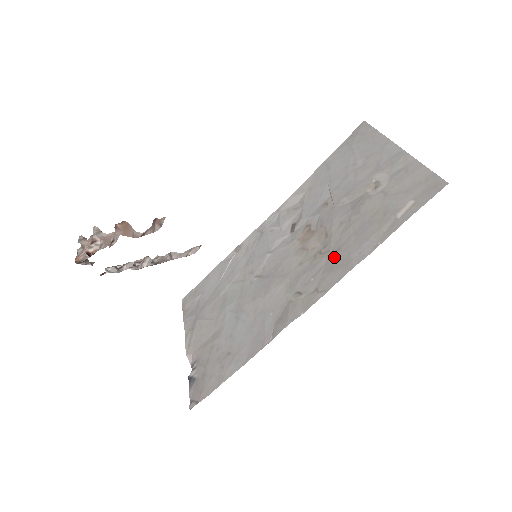
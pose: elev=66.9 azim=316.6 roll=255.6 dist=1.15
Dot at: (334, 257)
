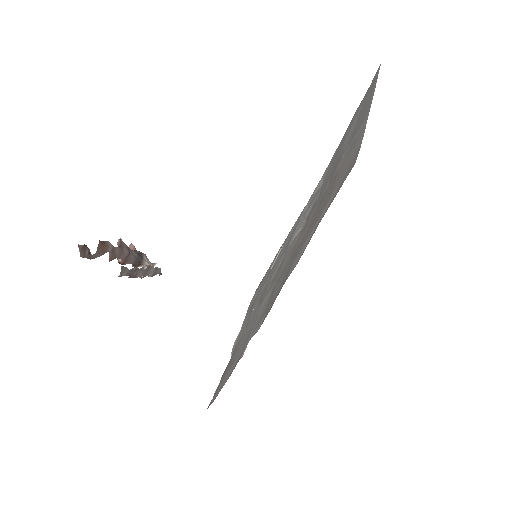
Dot at: (291, 263)
